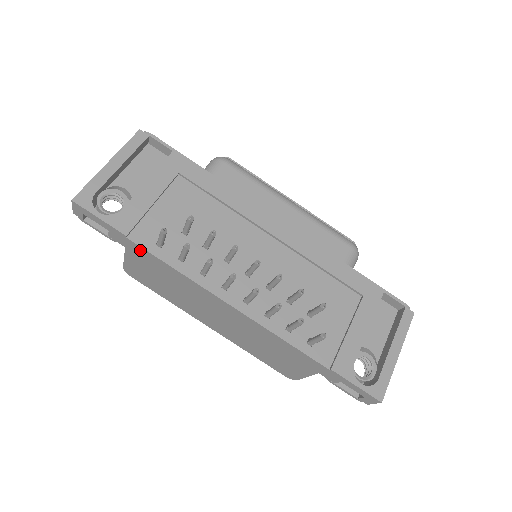
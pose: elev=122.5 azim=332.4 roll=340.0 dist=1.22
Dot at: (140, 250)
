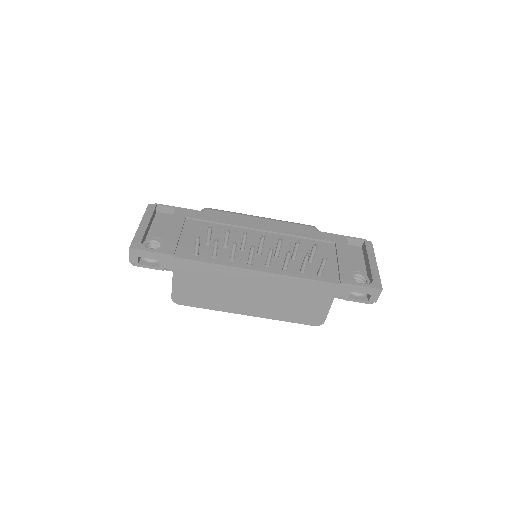
Dot at: (185, 263)
